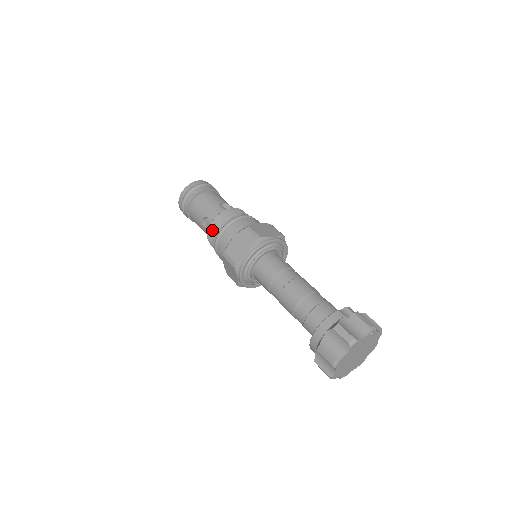
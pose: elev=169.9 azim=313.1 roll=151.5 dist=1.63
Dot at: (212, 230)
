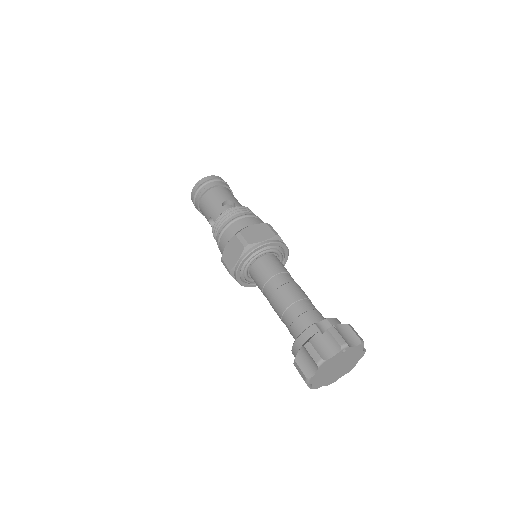
Dot at: (214, 232)
